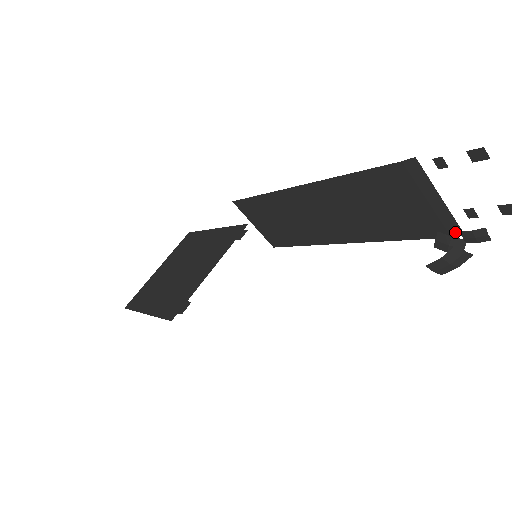
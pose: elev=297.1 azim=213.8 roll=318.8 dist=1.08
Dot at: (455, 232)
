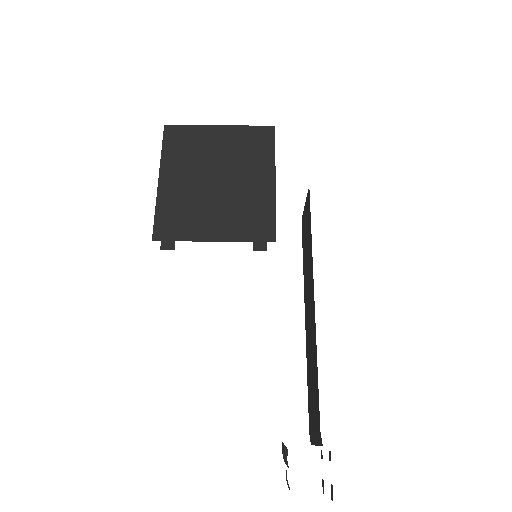
Dot at: (311, 439)
